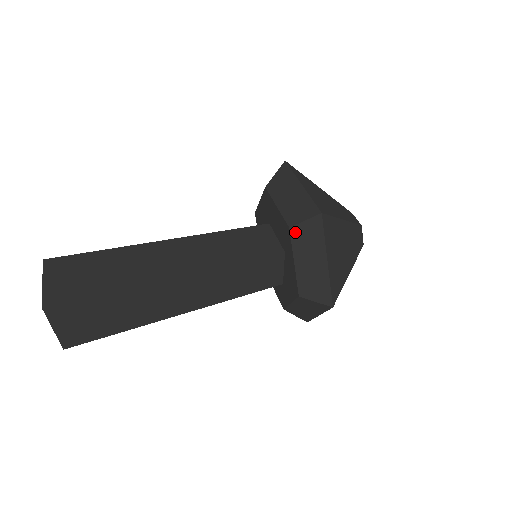
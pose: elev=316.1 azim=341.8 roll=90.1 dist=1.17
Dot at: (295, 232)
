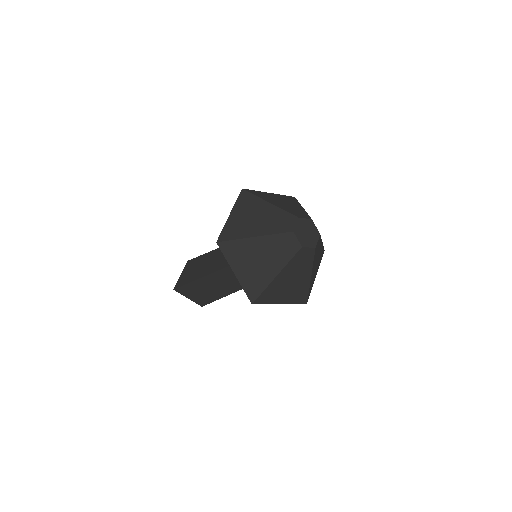
Dot at: occluded
